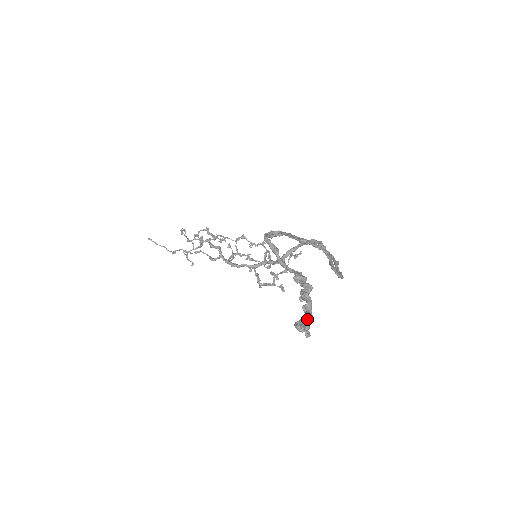
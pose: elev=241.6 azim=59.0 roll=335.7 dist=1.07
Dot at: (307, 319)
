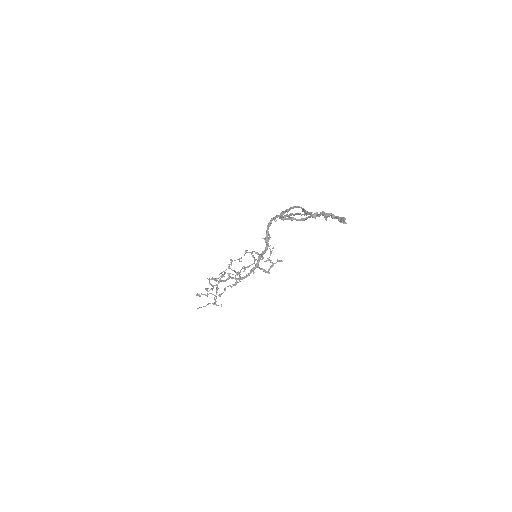
Dot at: (340, 218)
